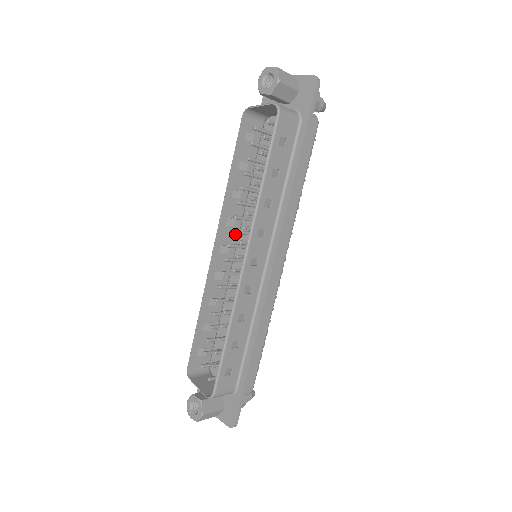
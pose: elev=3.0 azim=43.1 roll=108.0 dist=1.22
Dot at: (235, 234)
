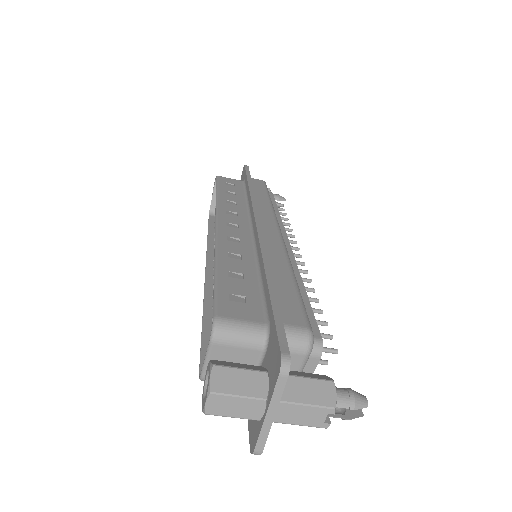
Dot at: occluded
